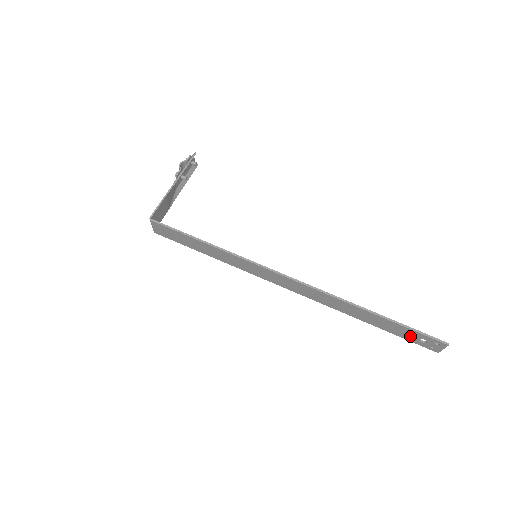
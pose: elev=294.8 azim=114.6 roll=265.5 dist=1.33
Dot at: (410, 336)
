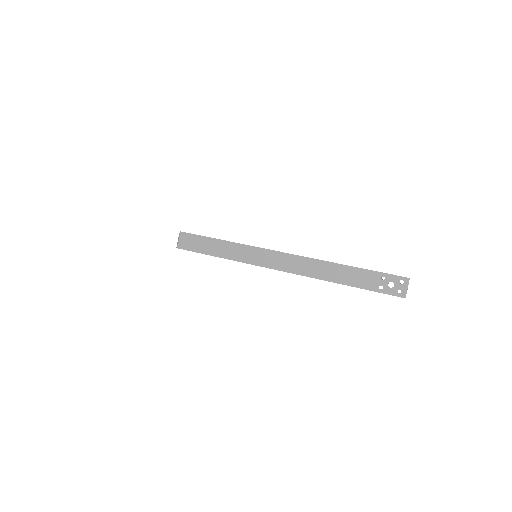
Dot at: (380, 284)
